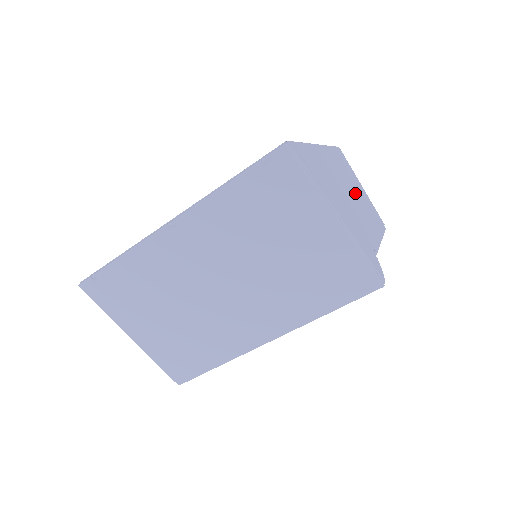
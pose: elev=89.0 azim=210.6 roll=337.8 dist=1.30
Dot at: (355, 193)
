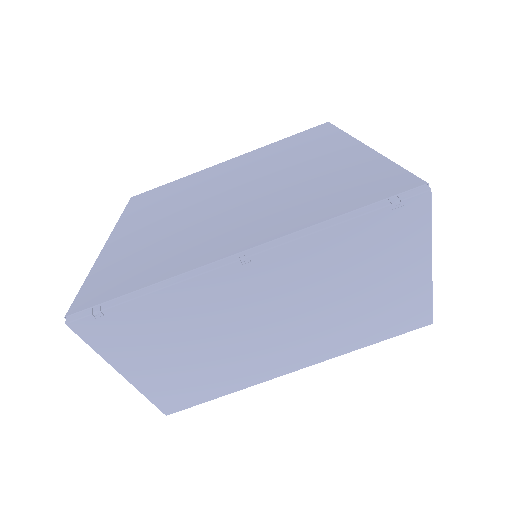
Dot at: occluded
